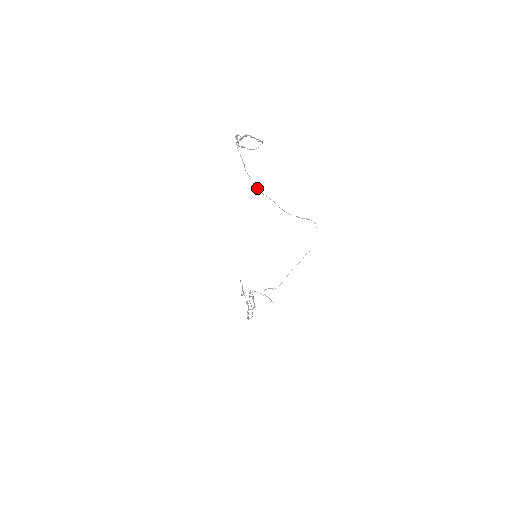
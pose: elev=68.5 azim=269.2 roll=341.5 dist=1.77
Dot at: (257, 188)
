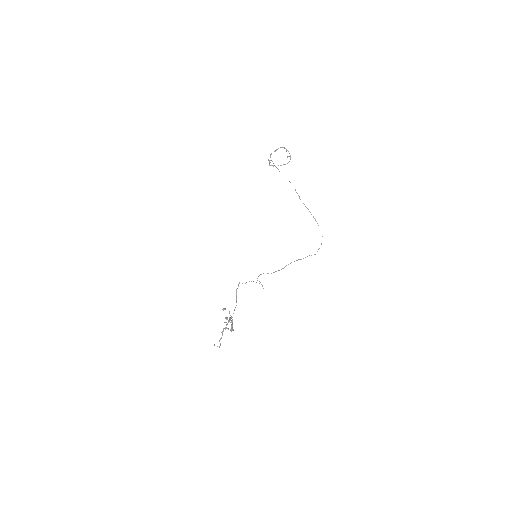
Dot at: occluded
